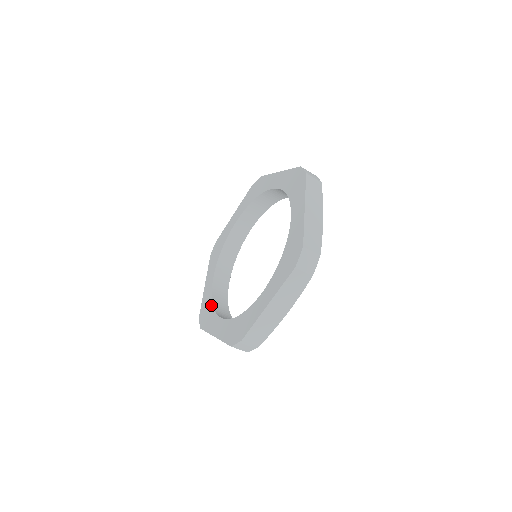
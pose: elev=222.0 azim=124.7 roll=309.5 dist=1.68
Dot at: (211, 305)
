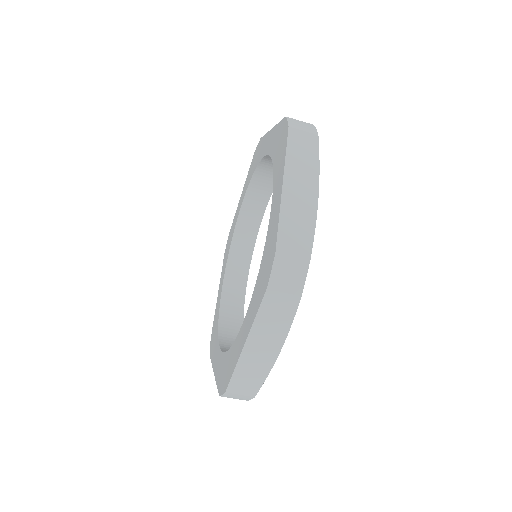
Dot at: (227, 353)
